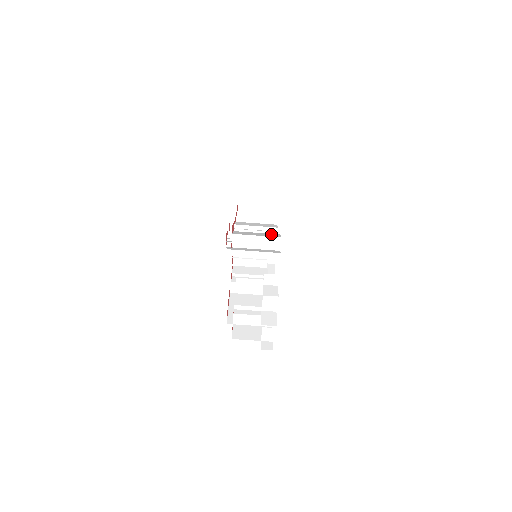
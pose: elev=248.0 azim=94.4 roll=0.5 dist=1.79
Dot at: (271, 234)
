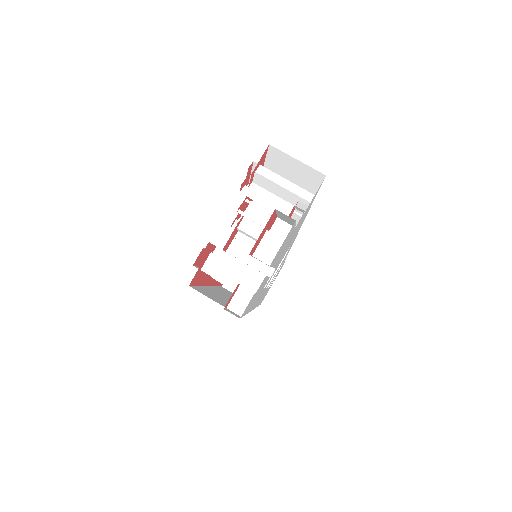
Dot at: occluded
